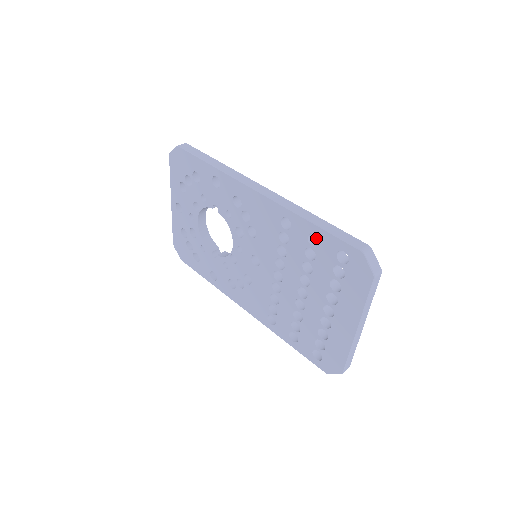
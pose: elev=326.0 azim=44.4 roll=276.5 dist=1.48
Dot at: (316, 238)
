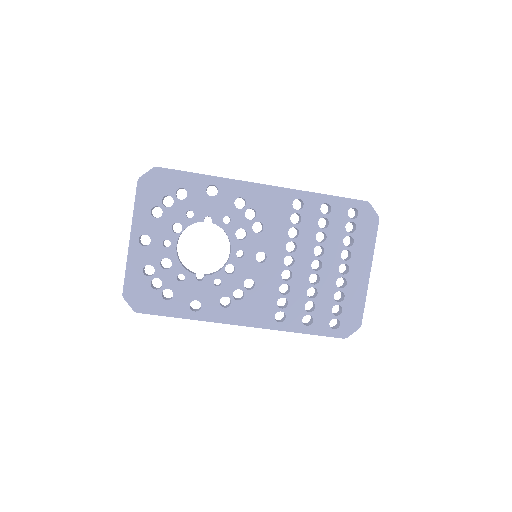
Dot at: occluded
